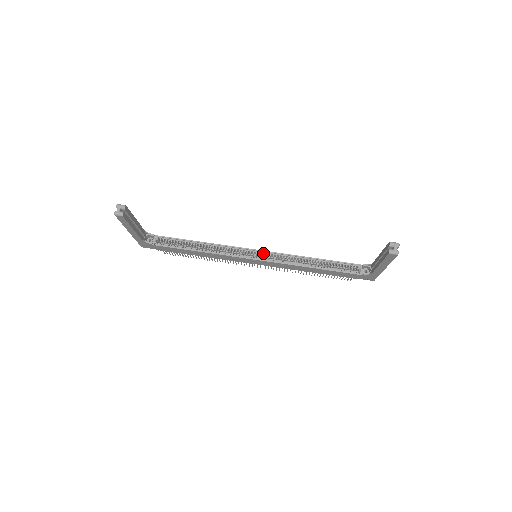
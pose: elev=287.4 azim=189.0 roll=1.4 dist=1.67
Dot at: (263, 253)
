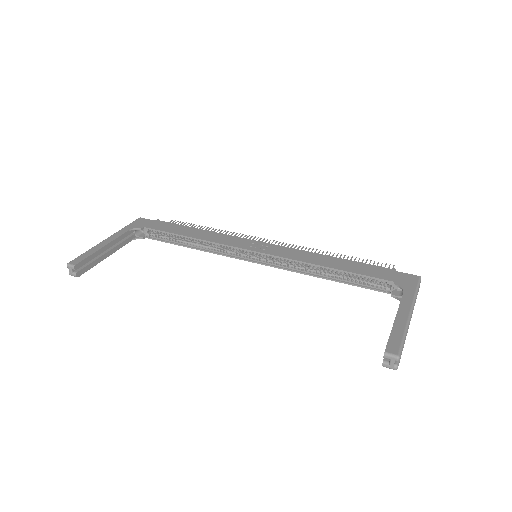
Dot at: (263, 253)
